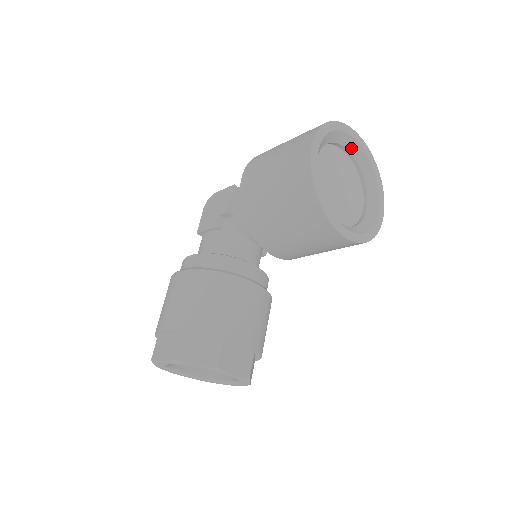
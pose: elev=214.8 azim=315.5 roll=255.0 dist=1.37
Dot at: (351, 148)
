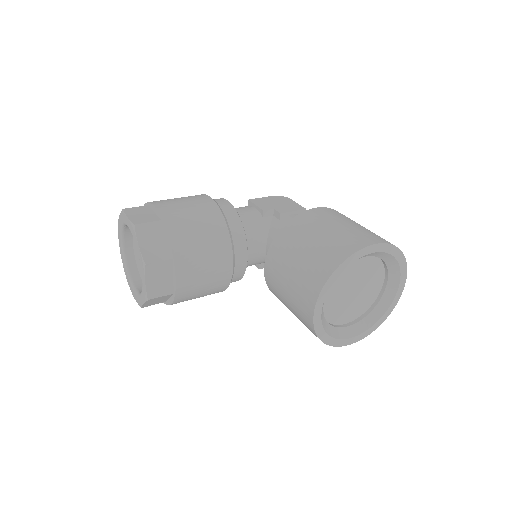
Dot at: (390, 286)
